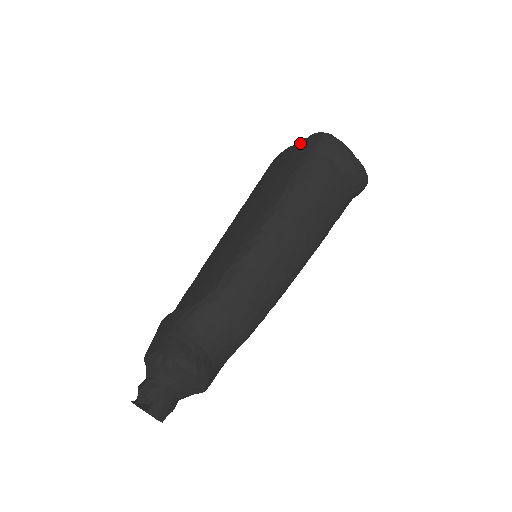
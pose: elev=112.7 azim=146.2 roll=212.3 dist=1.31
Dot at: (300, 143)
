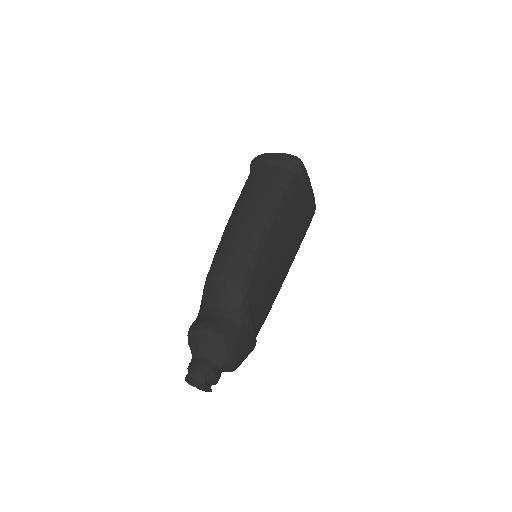
Dot at: occluded
